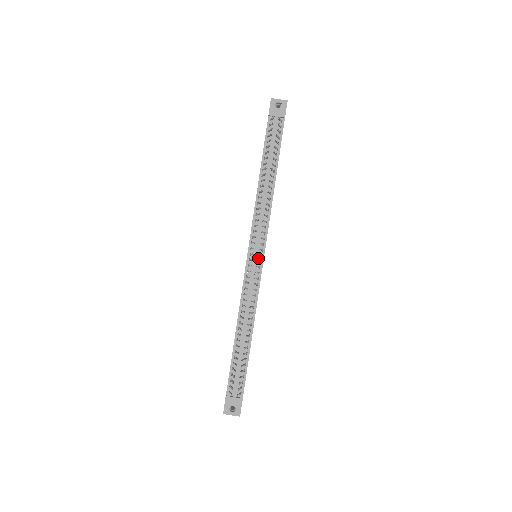
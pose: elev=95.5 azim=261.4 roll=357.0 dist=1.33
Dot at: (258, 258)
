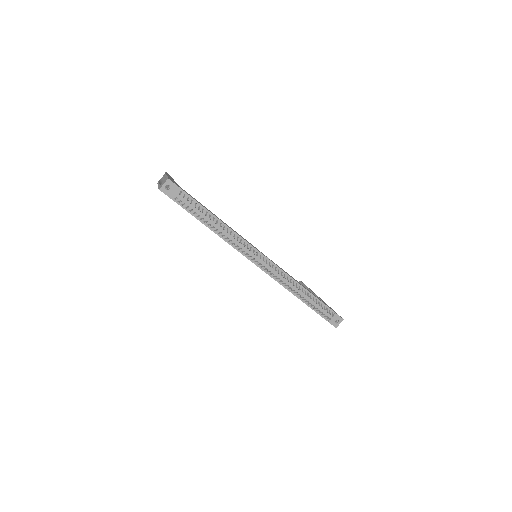
Dot at: (263, 261)
